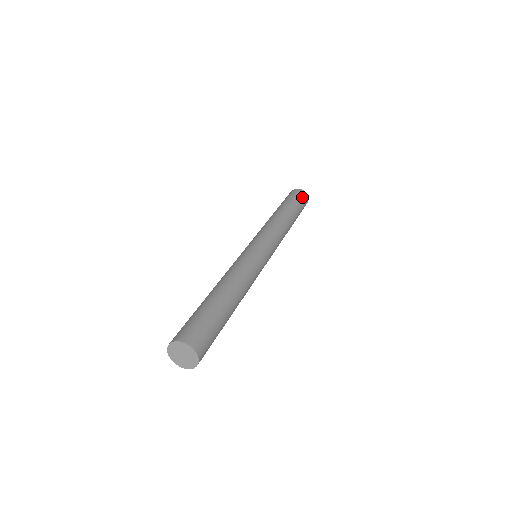
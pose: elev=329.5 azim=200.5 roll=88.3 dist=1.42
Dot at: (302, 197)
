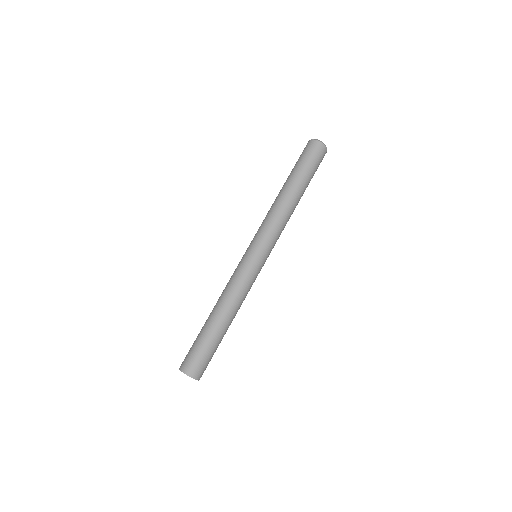
Dot at: occluded
